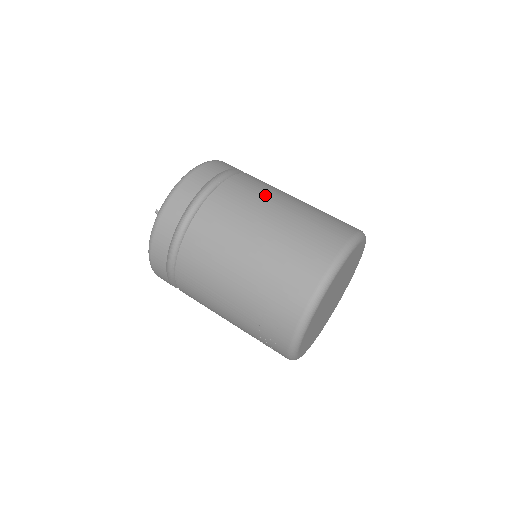
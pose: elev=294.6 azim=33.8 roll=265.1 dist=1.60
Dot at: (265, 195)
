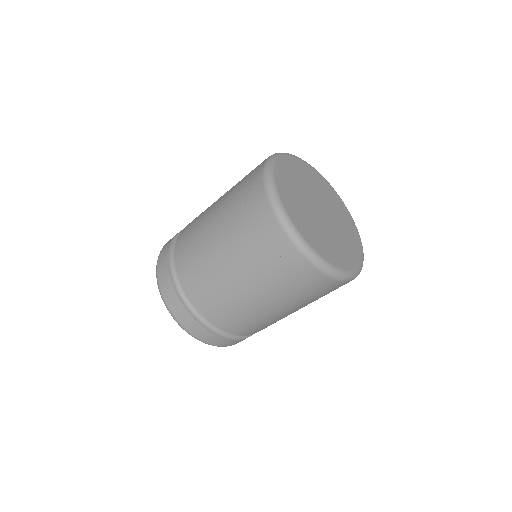
Dot at: occluded
